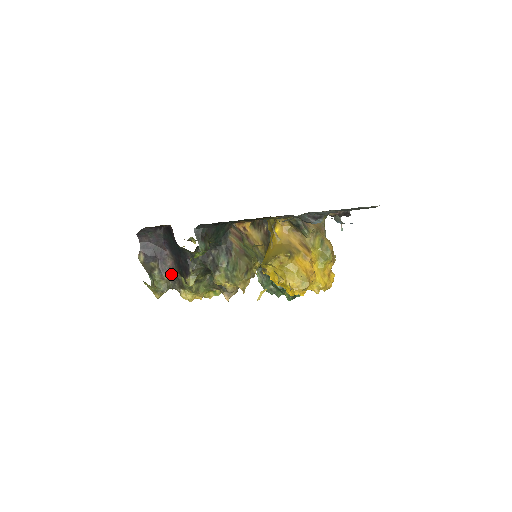
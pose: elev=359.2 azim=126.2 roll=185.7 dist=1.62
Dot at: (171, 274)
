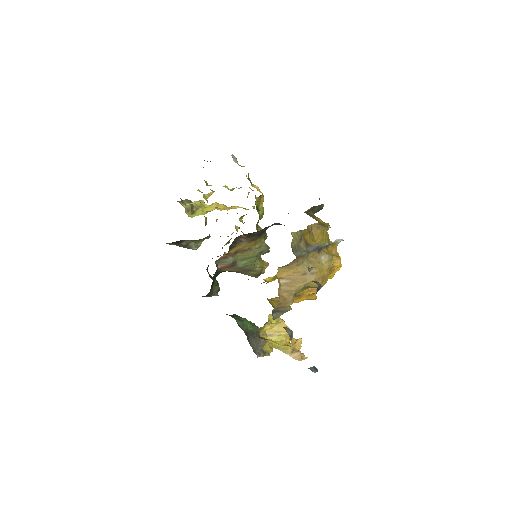
Dot at: occluded
